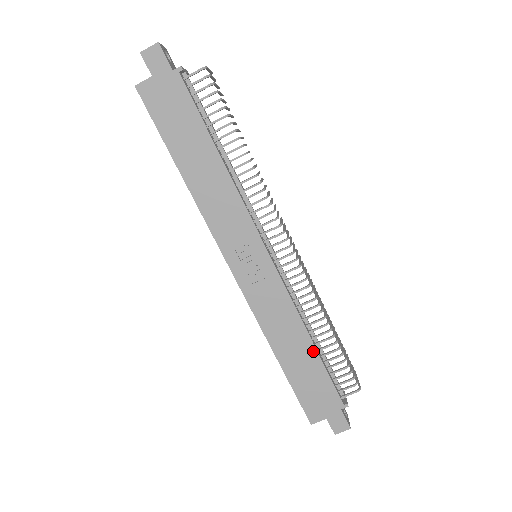
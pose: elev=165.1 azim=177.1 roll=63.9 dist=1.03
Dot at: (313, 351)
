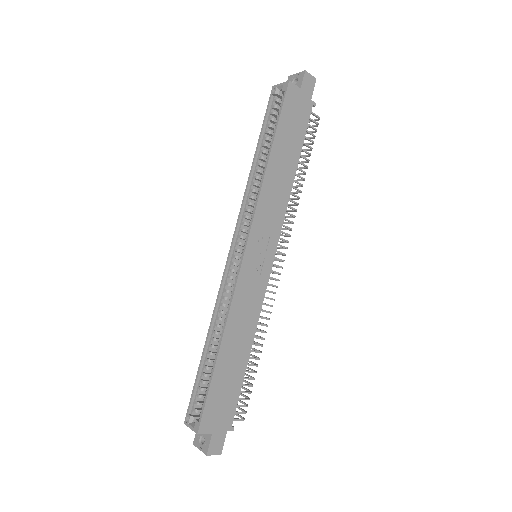
Dot at: (245, 361)
